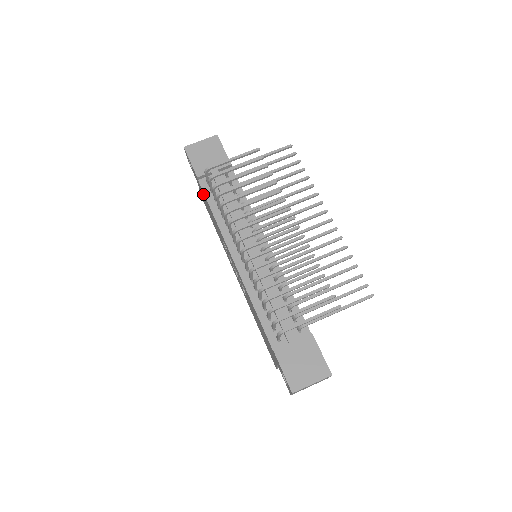
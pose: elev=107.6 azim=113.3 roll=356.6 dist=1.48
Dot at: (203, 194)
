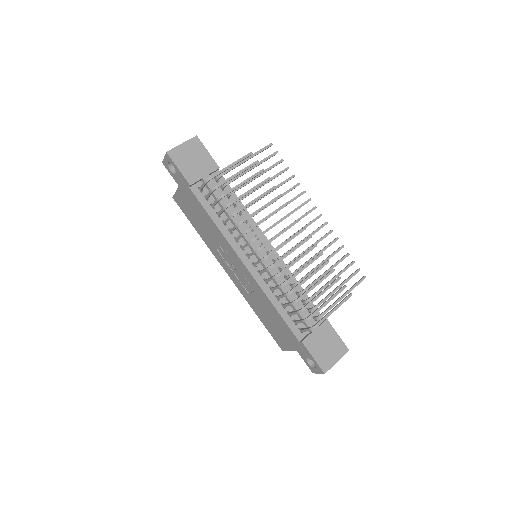
Dot at: (194, 201)
